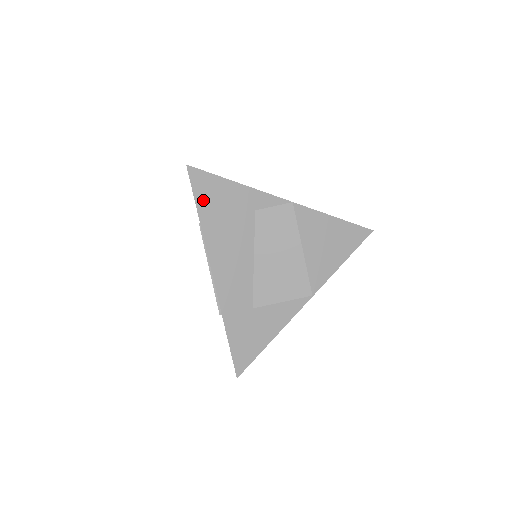
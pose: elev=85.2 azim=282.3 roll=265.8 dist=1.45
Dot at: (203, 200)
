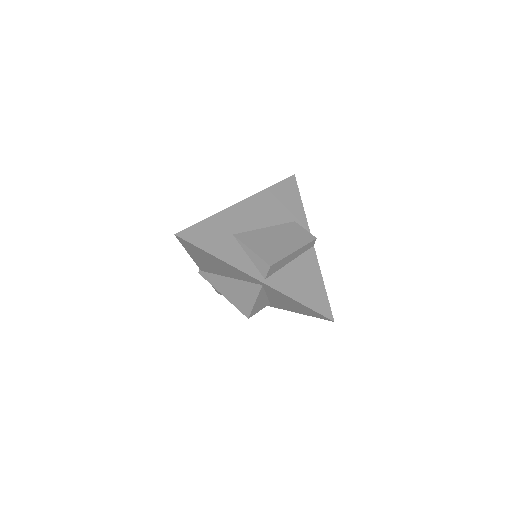
Dot at: (282, 187)
